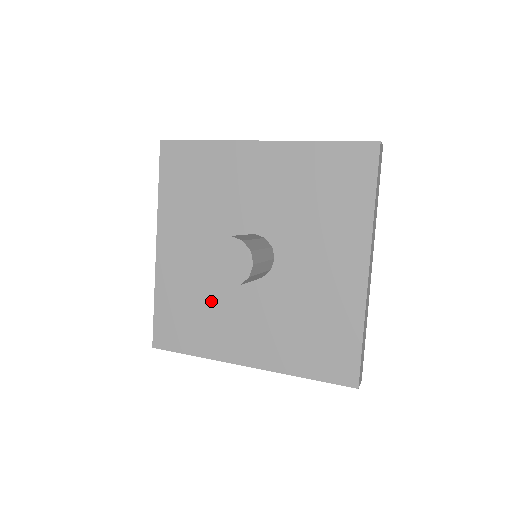
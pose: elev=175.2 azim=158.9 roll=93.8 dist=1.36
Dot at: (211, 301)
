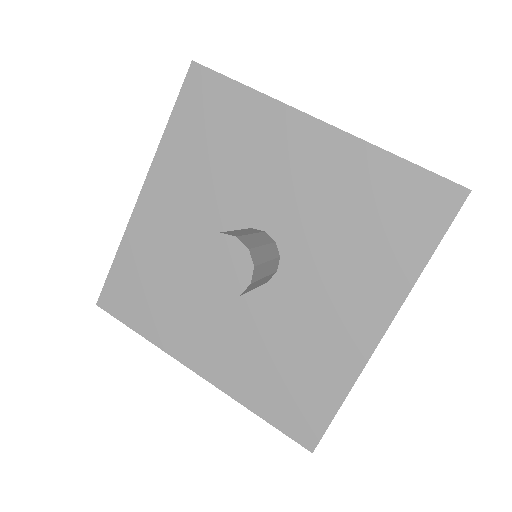
Dot at: (183, 285)
